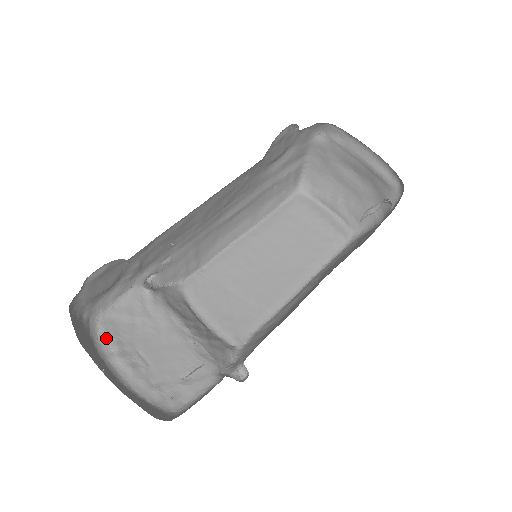
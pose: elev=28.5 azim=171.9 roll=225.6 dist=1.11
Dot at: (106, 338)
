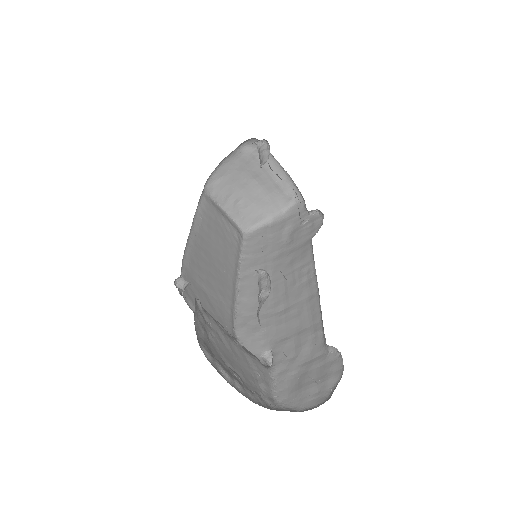
Dot at: (212, 359)
